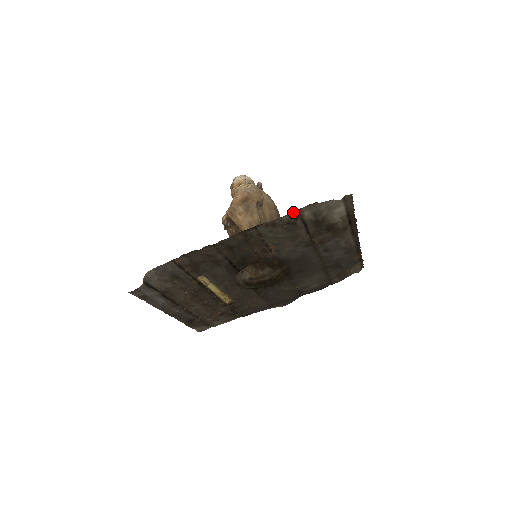
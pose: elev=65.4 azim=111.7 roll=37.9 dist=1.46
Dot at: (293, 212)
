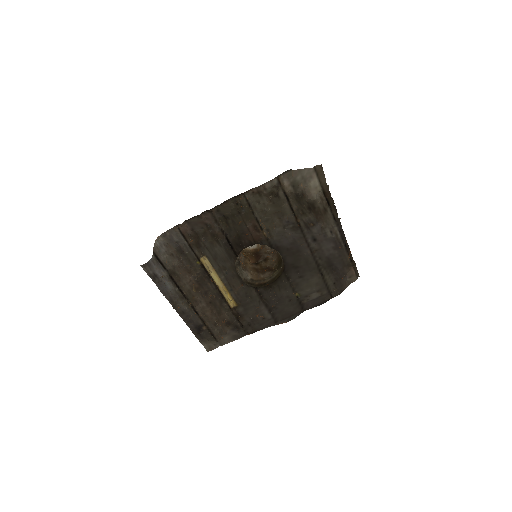
Dot at: (273, 179)
